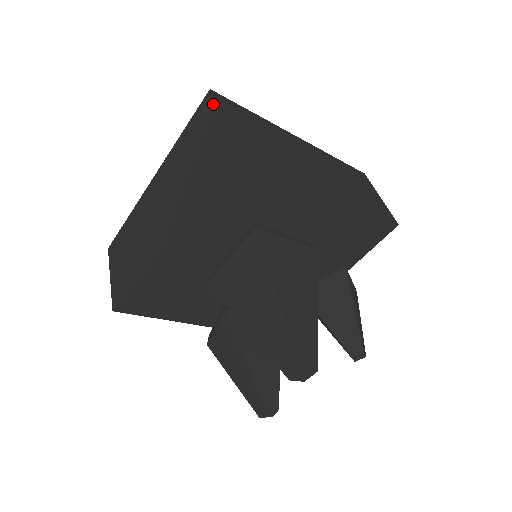
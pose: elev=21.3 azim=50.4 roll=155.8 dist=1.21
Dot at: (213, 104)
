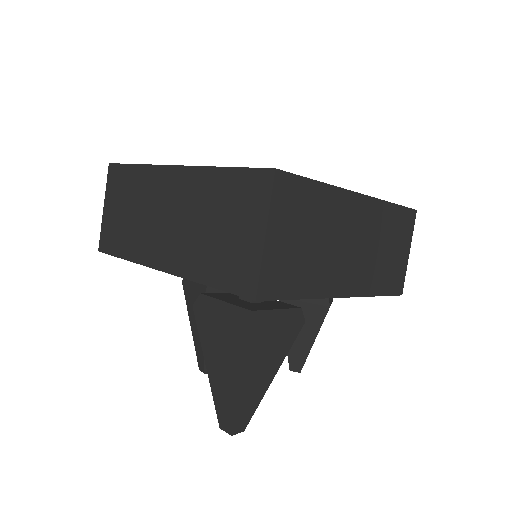
Dot at: (267, 202)
